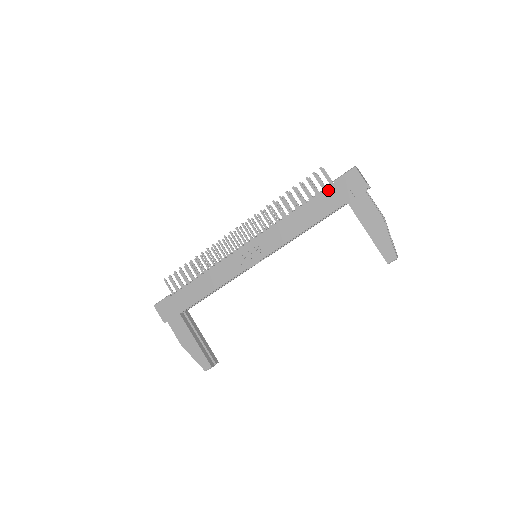
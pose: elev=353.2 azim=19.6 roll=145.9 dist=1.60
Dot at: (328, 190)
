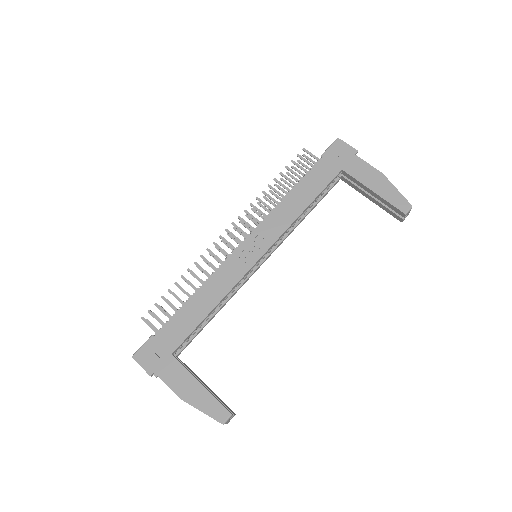
Dot at: (318, 164)
